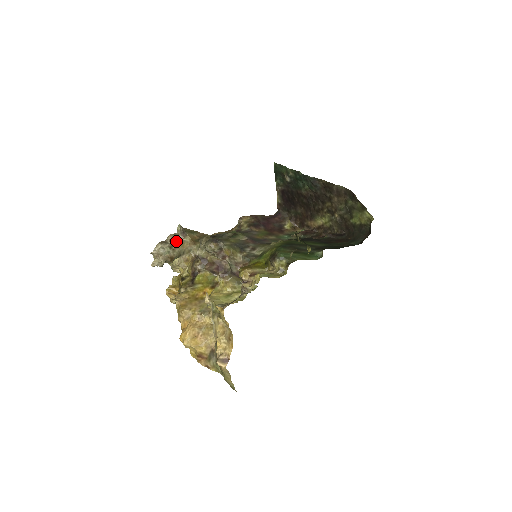
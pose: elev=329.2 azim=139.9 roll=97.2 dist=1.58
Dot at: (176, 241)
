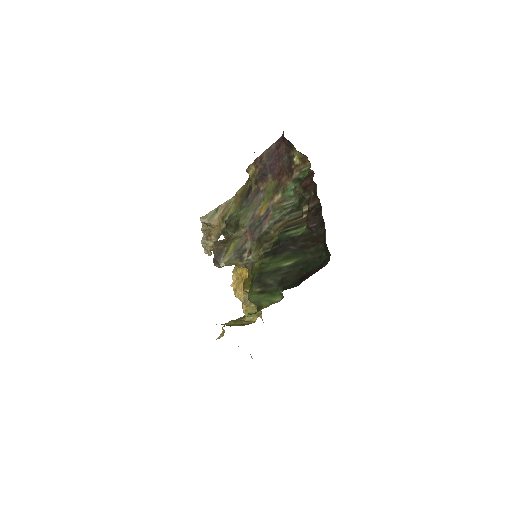
Dot at: (208, 229)
